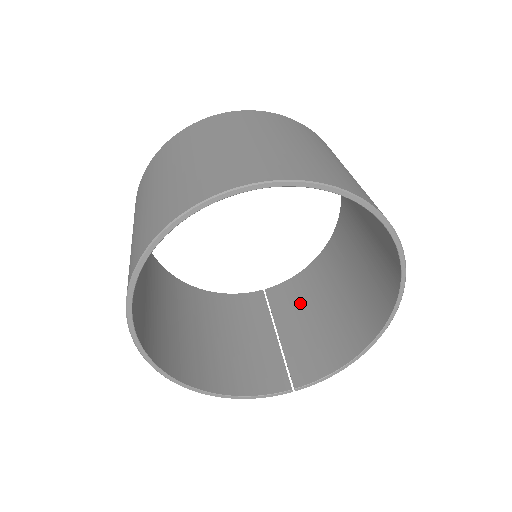
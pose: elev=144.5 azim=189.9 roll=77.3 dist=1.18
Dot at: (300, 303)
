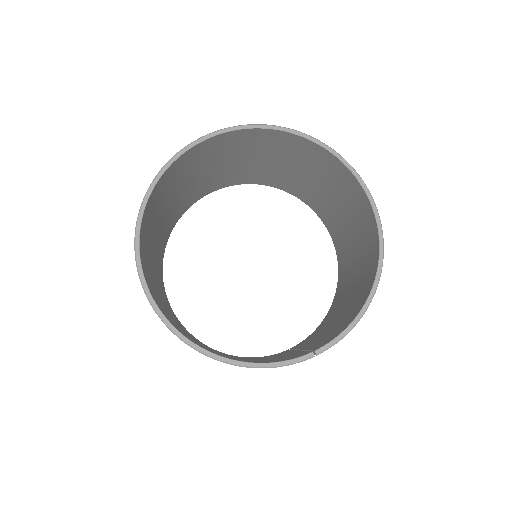
Dot at: (321, 331)
